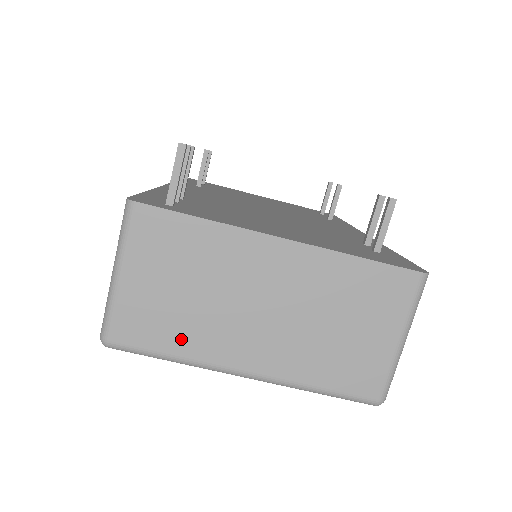
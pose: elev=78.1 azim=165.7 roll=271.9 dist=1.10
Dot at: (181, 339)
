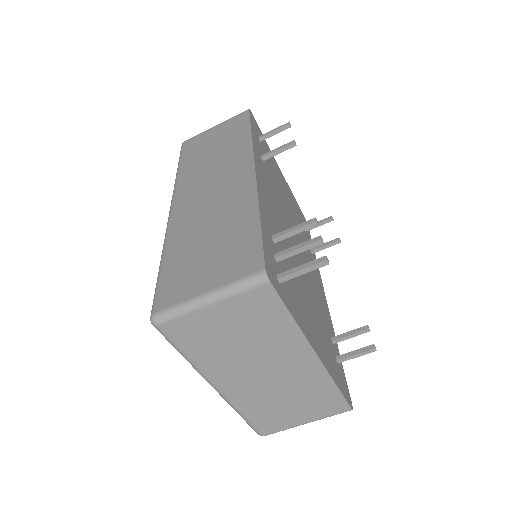
Dot at: (203, 354)
